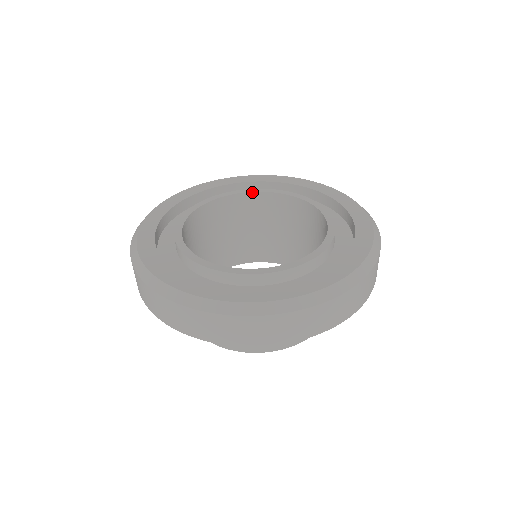
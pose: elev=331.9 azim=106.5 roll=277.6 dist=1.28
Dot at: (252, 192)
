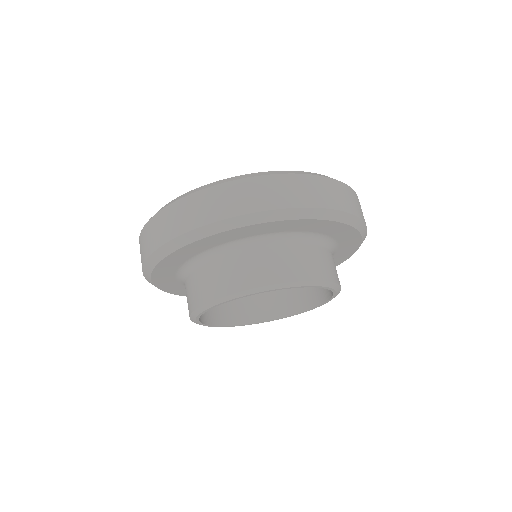
Dot at: occluded
